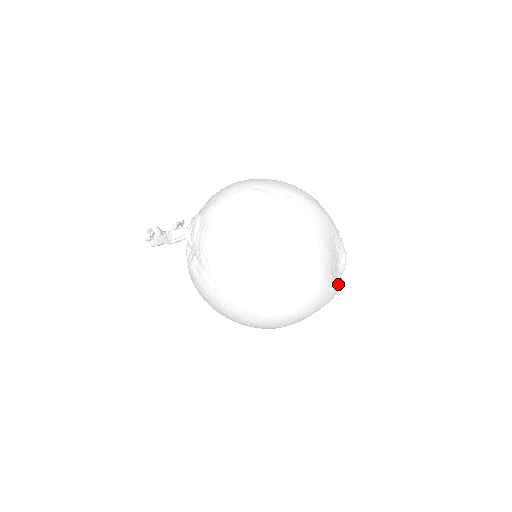
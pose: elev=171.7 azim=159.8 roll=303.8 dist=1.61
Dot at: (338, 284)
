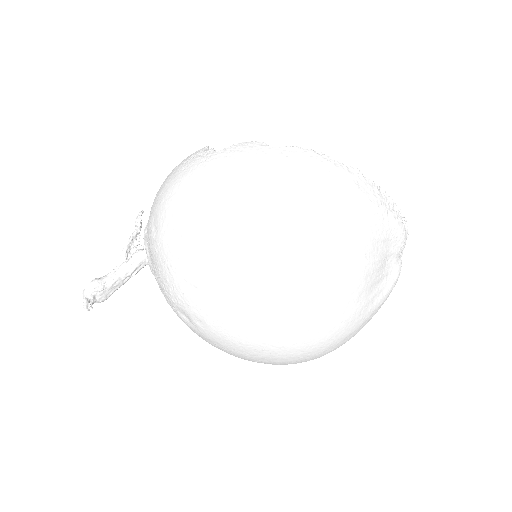
Dot at: (391, 285)
